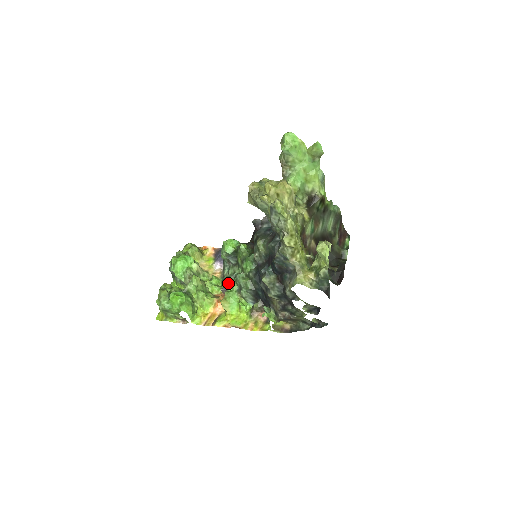
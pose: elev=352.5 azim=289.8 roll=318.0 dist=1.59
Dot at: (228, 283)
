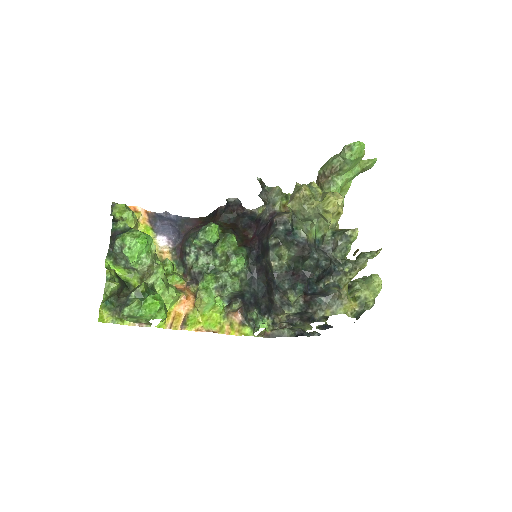
Dot at: (207, 279)
